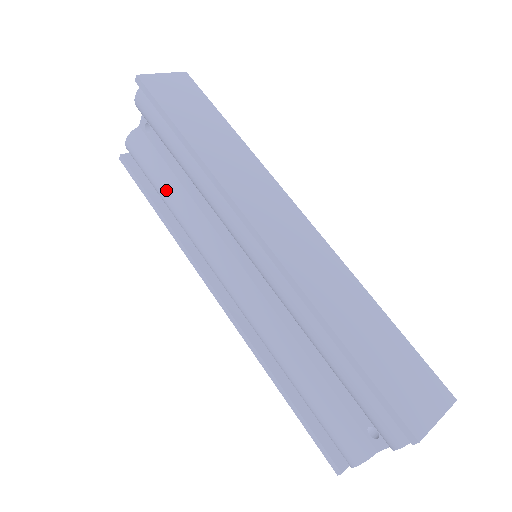
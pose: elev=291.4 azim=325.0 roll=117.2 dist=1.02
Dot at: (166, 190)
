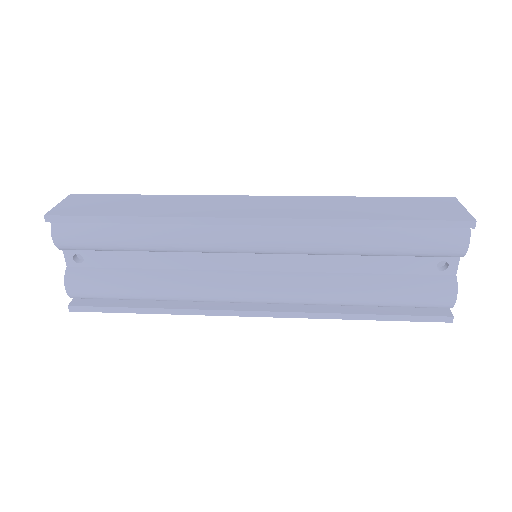
Dot at: (141, 284)
